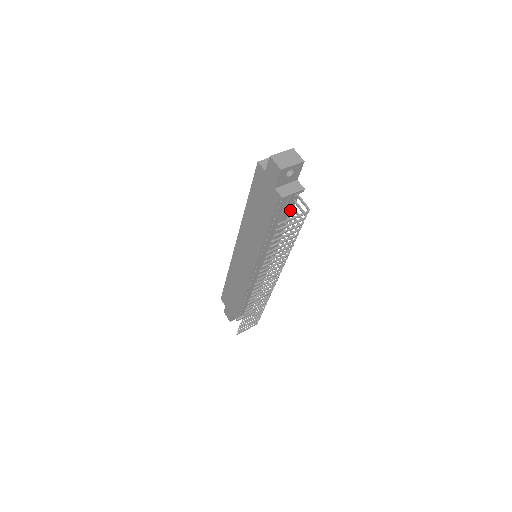
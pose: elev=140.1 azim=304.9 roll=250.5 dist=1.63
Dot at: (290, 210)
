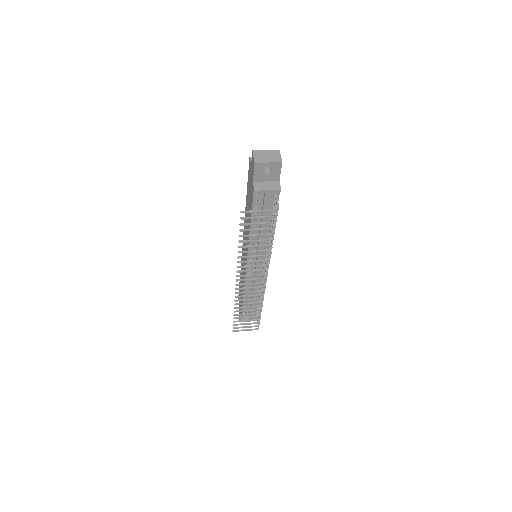
Dot at: occluded
